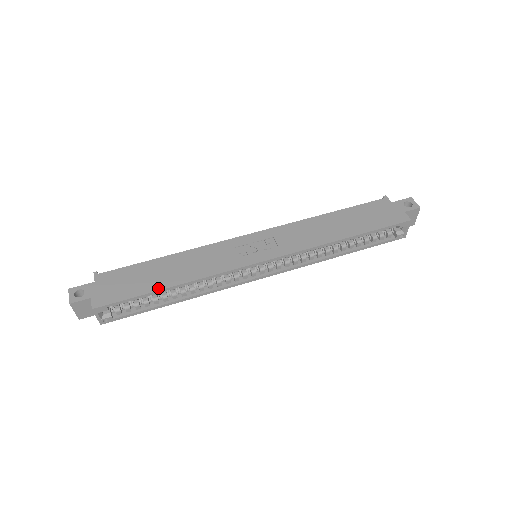
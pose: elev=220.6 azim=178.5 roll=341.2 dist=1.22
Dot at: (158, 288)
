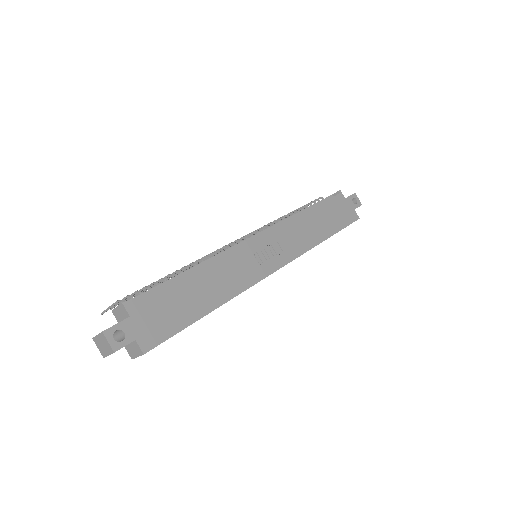
Dot at: (201, 315)
